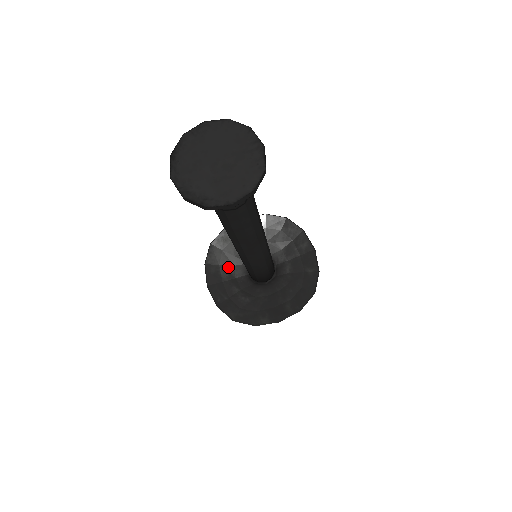
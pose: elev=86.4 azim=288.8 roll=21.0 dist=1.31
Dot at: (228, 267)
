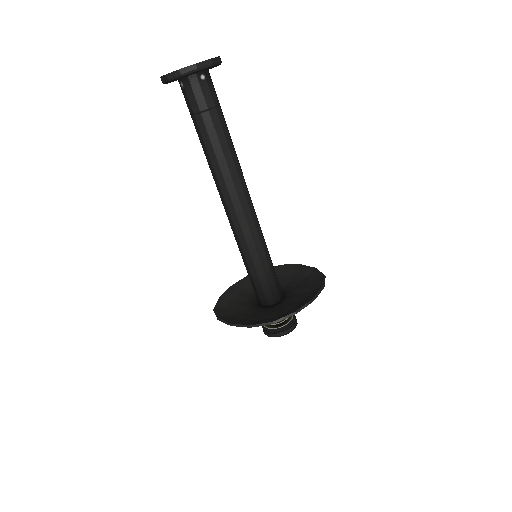
Dot at: (240, 312)
